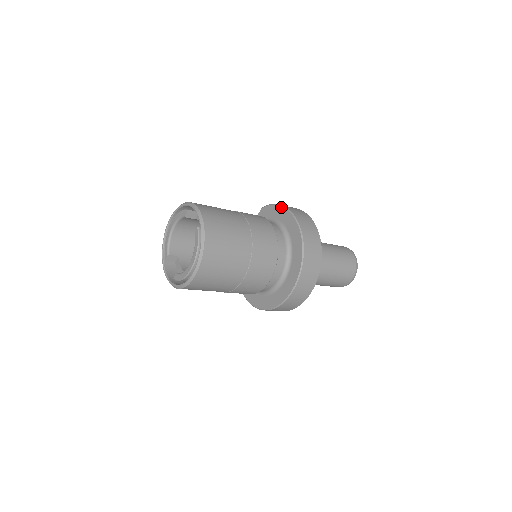
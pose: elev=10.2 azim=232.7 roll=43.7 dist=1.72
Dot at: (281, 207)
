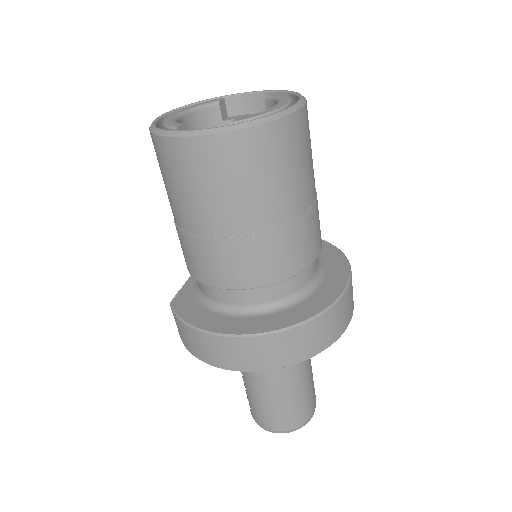
Dot at: occluded
